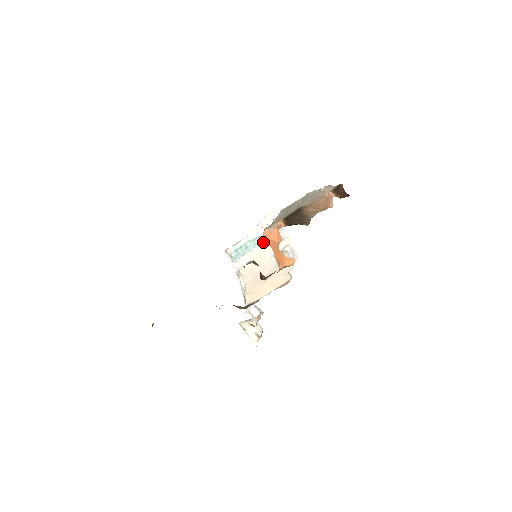
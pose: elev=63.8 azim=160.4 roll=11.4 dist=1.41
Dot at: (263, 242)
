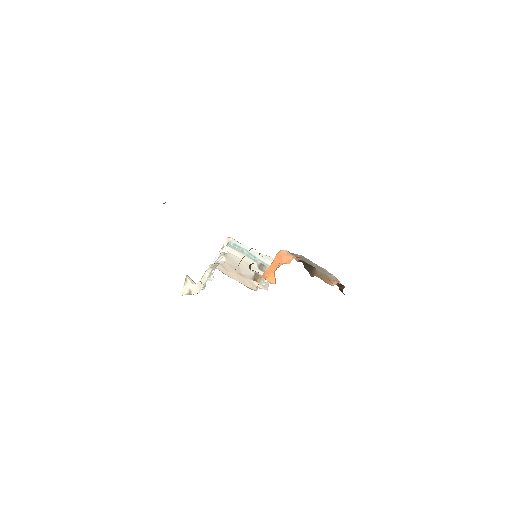
Dot at: (254, 261)
